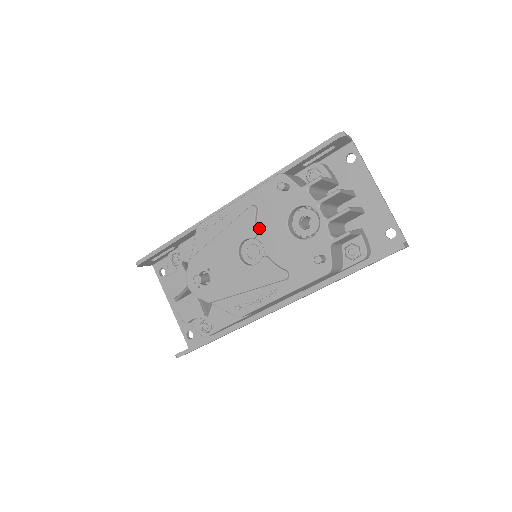
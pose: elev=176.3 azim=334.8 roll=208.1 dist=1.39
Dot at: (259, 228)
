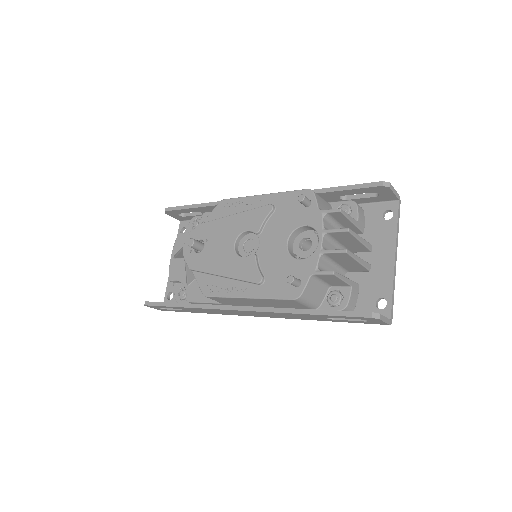
Dot at: (265, 227)
